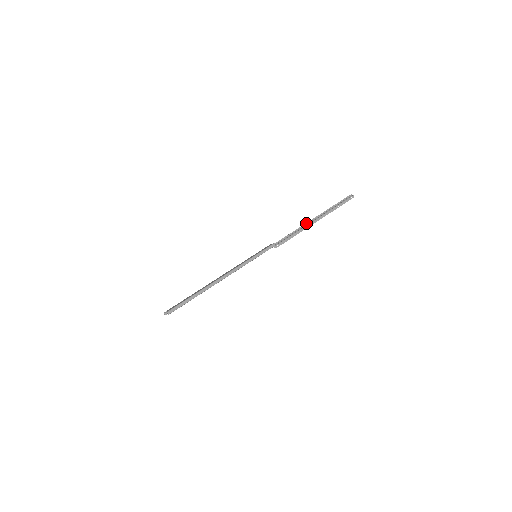
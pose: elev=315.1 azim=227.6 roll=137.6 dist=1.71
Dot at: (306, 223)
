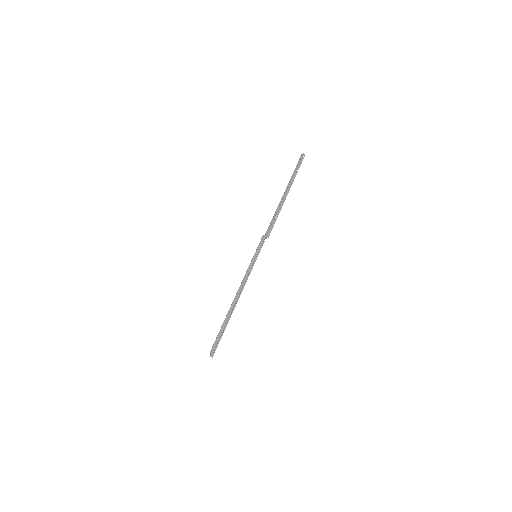
Dot at: (280, 202)
